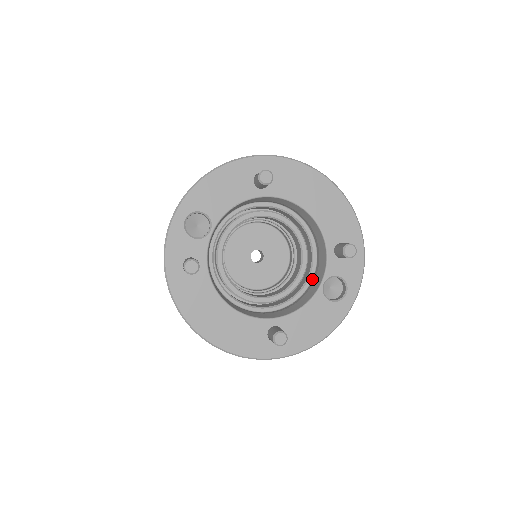
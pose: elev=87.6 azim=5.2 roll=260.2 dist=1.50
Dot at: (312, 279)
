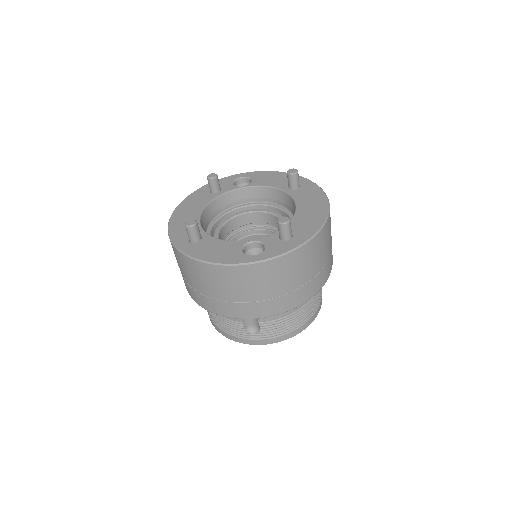
Dot at: occluded
